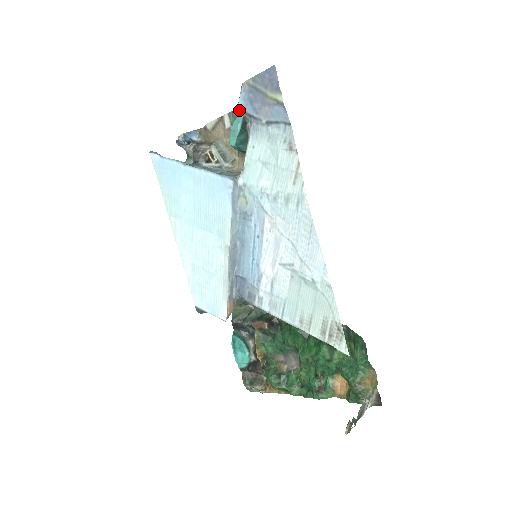
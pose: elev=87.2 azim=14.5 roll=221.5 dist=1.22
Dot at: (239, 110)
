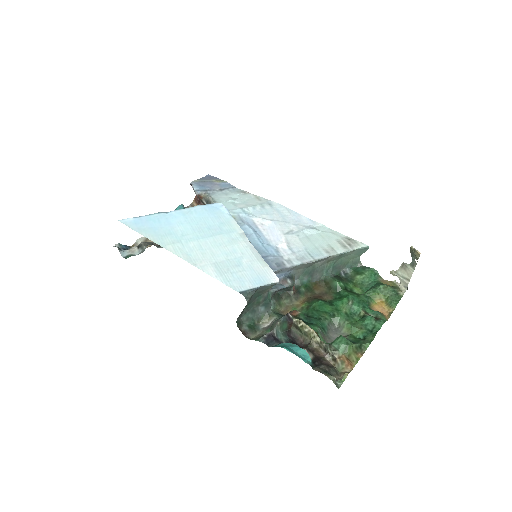
Dot at: (196, 190)
